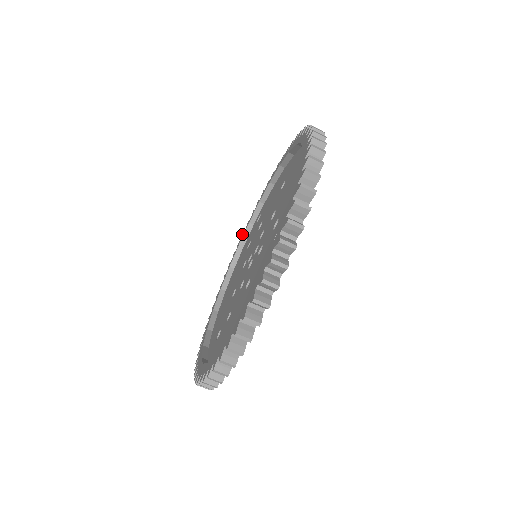
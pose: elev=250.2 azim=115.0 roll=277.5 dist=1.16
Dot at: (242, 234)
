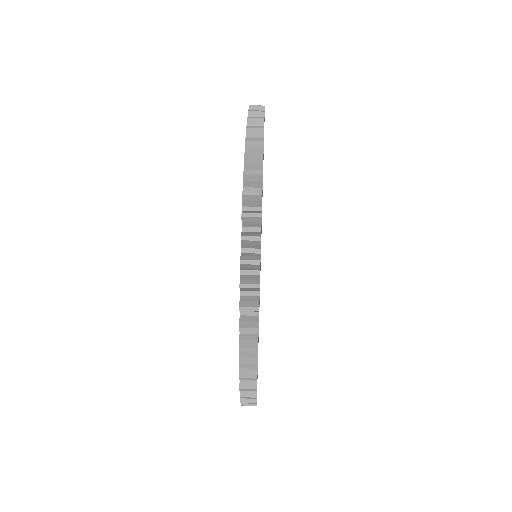
Dot at: occluded
